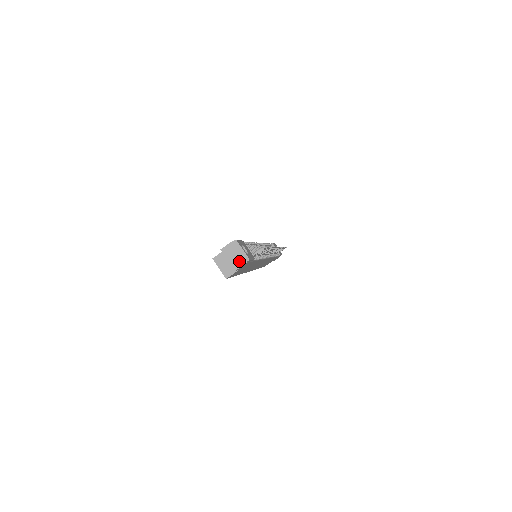
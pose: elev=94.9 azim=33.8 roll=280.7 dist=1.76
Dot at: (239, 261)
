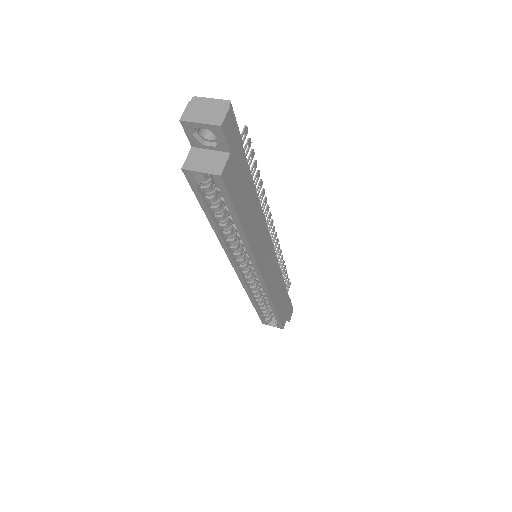
Dot at: (217, 112)
